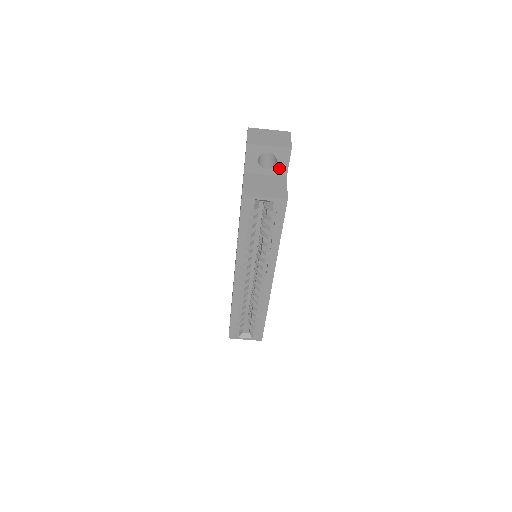
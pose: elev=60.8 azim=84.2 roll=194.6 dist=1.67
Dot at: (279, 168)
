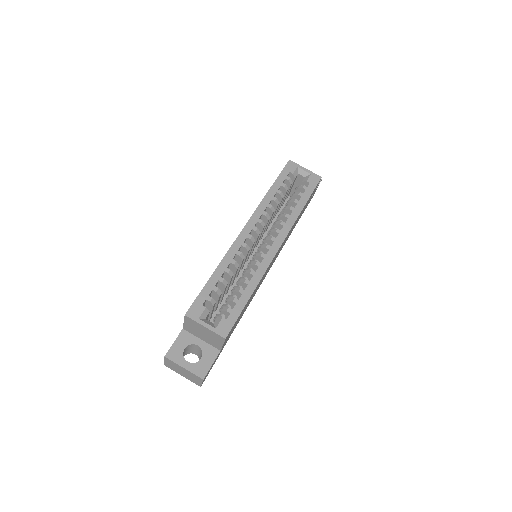
Dot at: occluded
